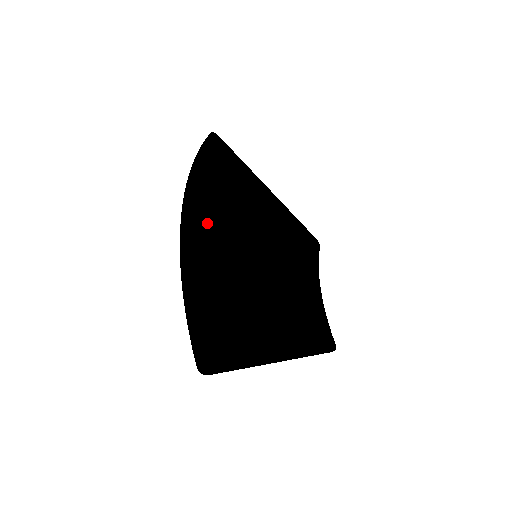
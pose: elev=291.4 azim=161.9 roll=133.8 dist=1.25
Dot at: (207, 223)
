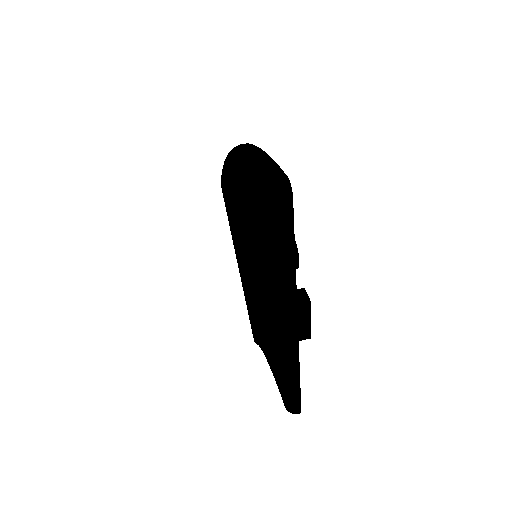
Dot at: occluded
